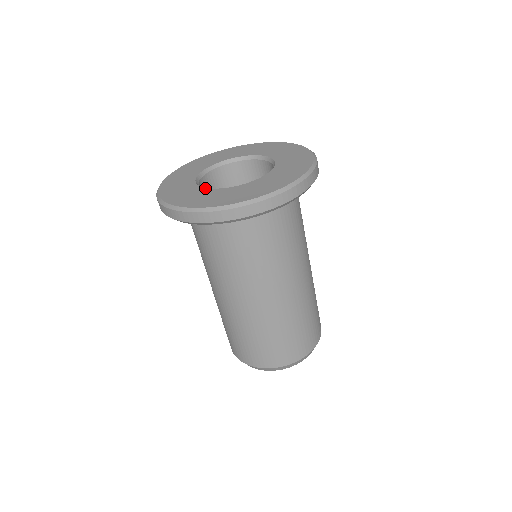
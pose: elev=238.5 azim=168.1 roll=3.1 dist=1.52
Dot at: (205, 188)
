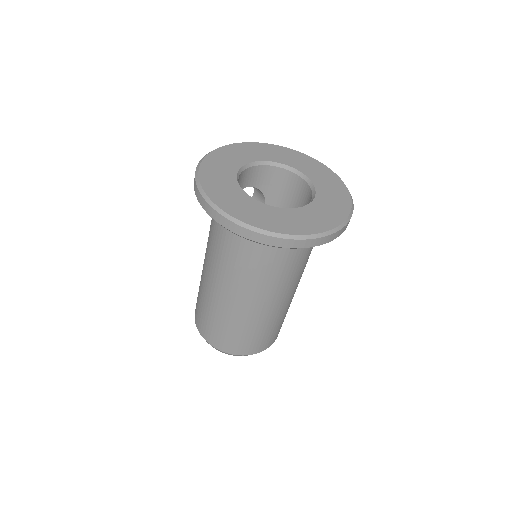
Dot at: (278, 208)
